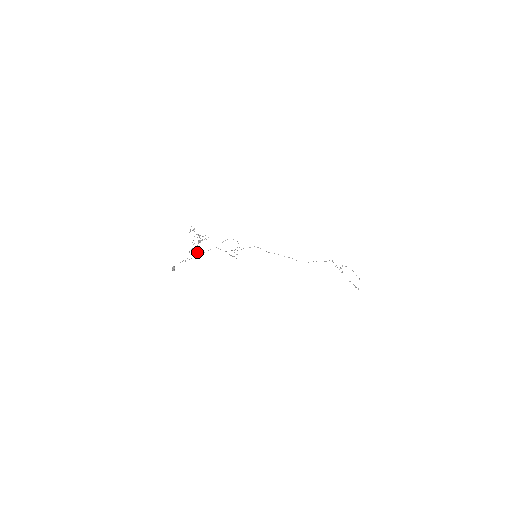
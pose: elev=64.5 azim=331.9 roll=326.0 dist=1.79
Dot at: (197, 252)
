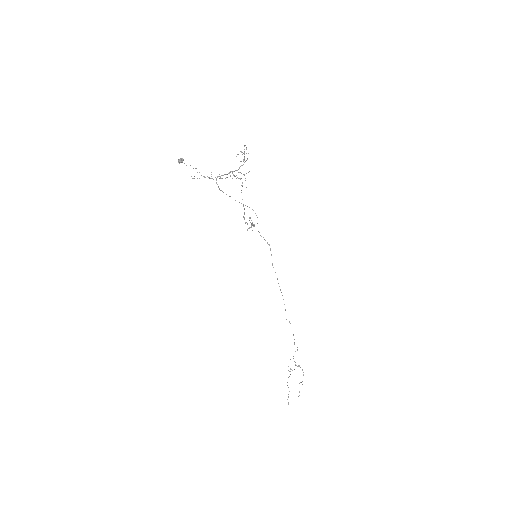
Dot at: occluded
